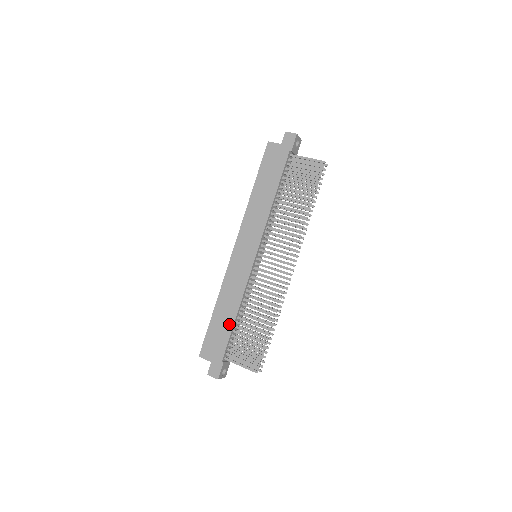
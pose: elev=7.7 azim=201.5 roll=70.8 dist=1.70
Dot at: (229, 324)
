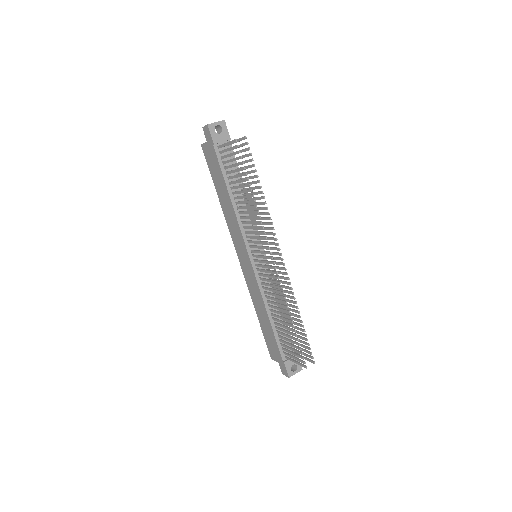
Dot at: (269, 327)
